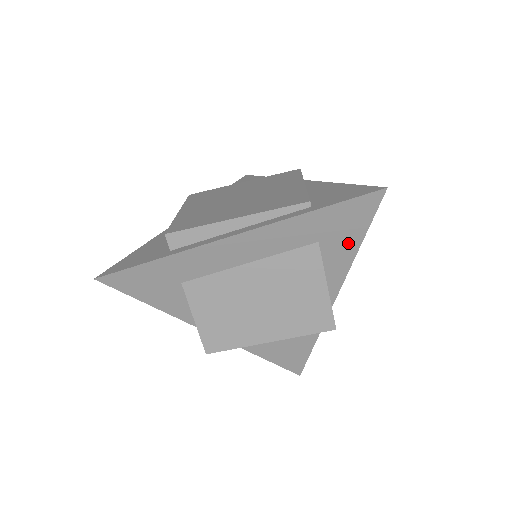
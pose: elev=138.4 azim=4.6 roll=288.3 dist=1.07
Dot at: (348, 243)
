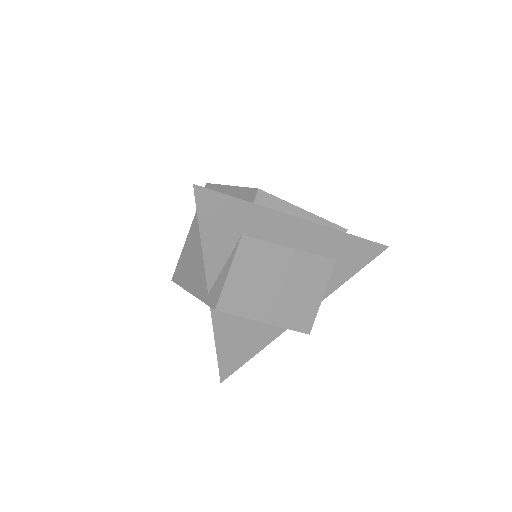
Dot at: (347, 272)
